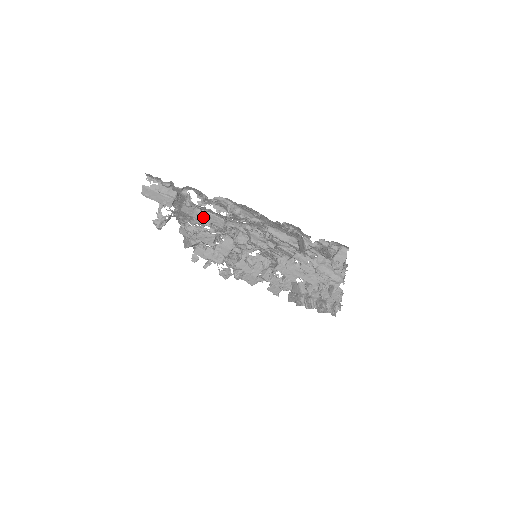
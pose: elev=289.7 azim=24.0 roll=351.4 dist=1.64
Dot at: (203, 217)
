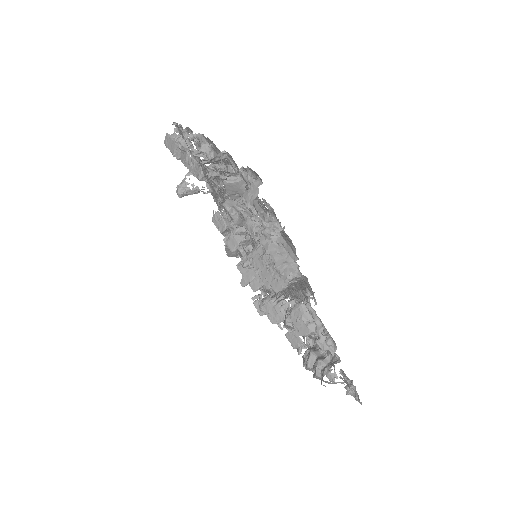
Dot at: (189, 165)
